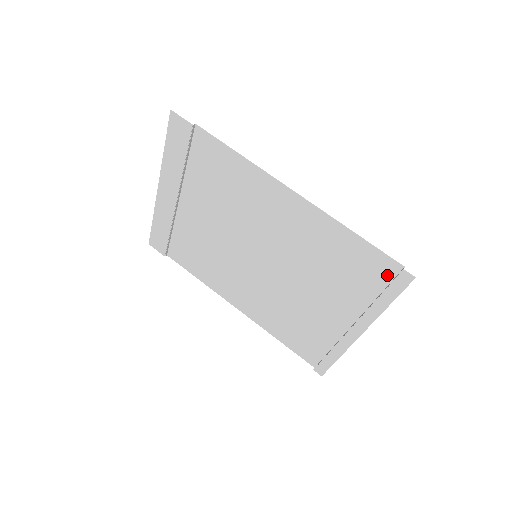
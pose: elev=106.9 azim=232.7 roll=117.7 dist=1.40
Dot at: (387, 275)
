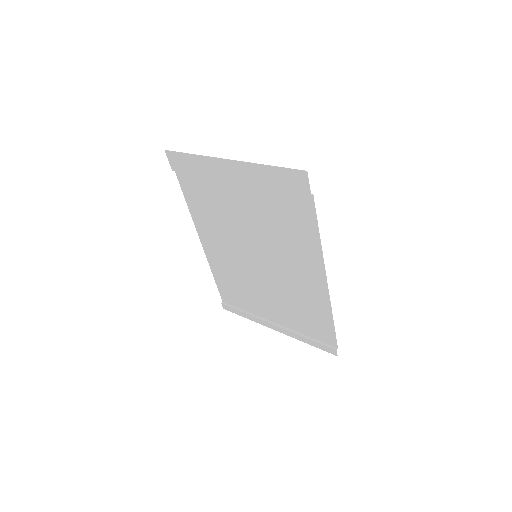
Dot at: (325, 340)
